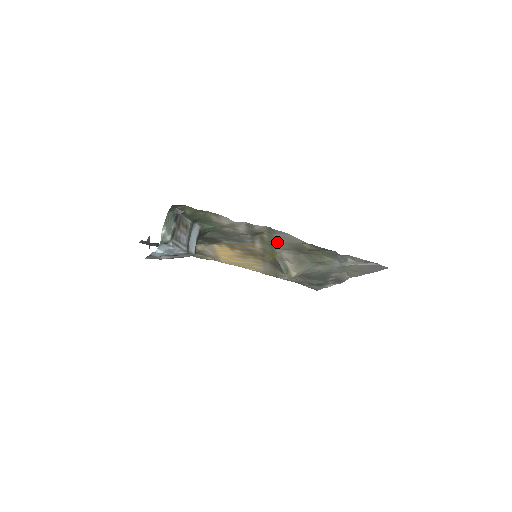
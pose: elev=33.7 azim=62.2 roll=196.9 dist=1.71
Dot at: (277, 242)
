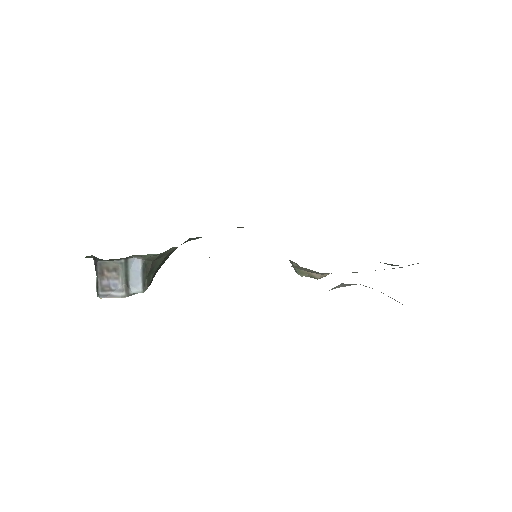
Dot at: occluded
